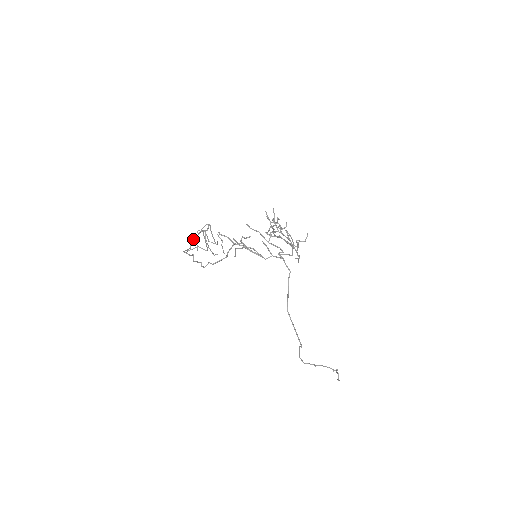
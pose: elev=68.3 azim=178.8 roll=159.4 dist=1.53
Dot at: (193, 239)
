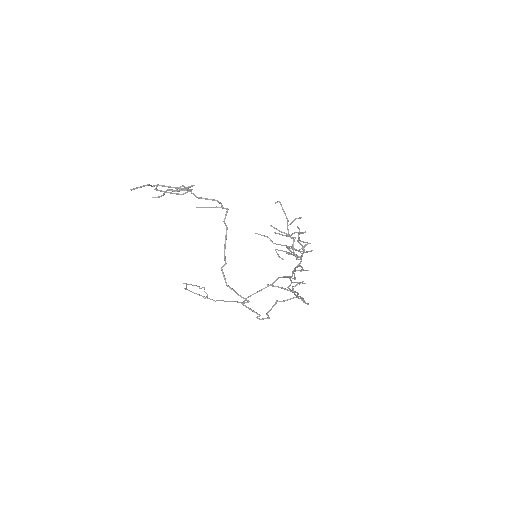
Dot at: occluded
